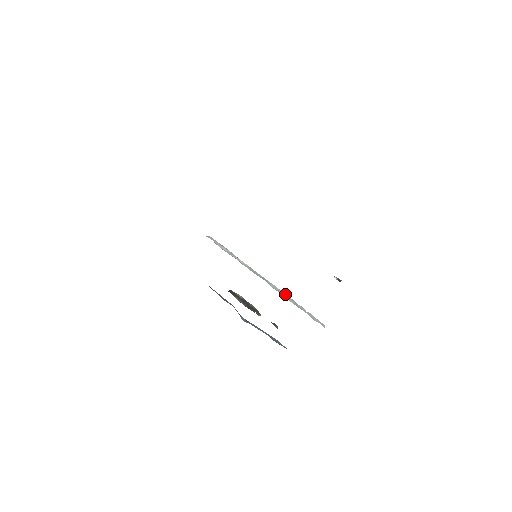
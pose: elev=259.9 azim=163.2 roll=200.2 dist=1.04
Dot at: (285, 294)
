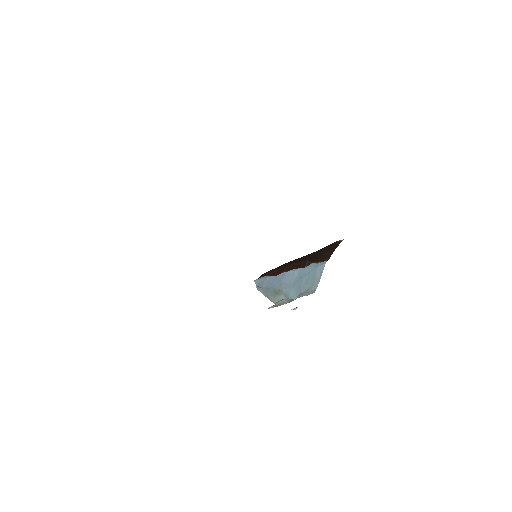
Dot at: occluded
